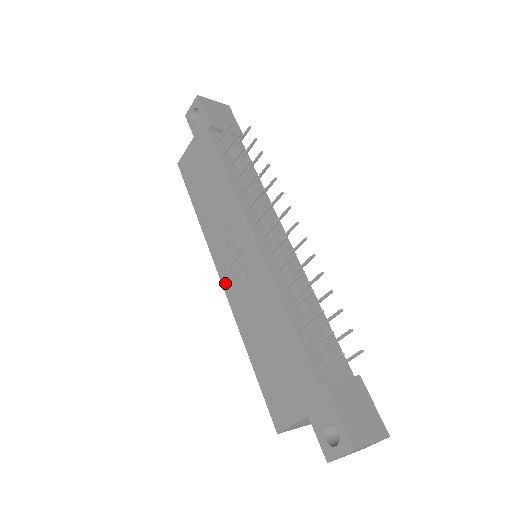
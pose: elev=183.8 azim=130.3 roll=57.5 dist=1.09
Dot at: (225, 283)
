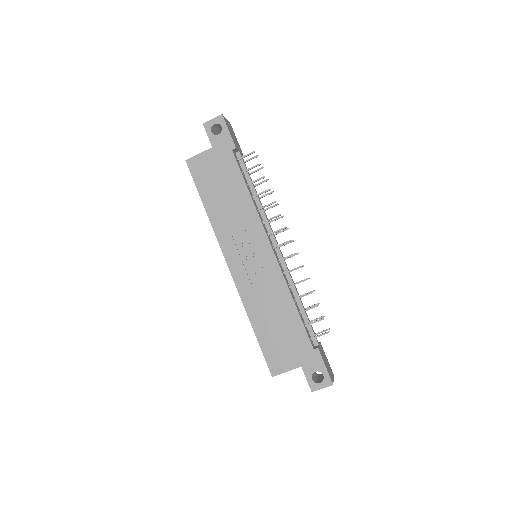
Dot at: (234, 273)
